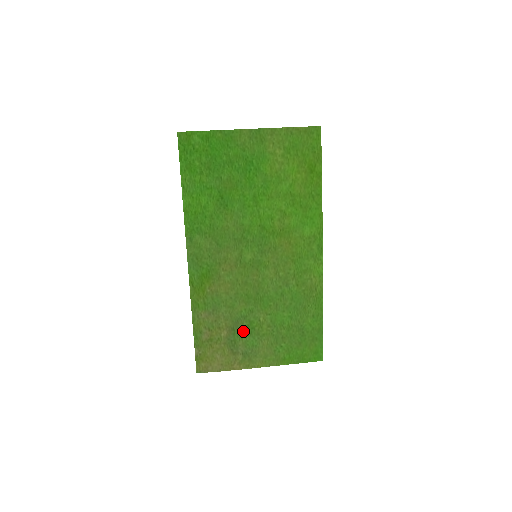
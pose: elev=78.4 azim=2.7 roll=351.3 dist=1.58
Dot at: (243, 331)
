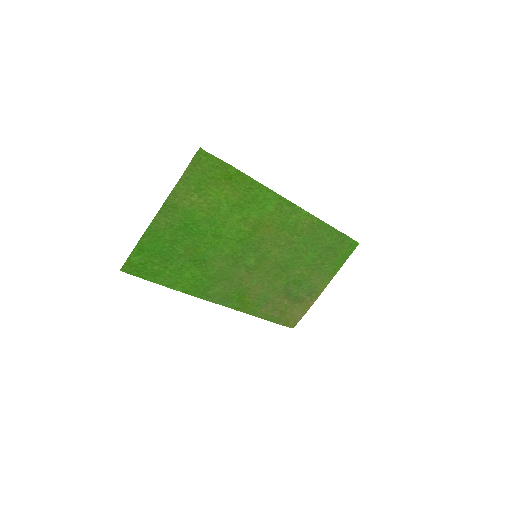
Dot at: (295, 289)
